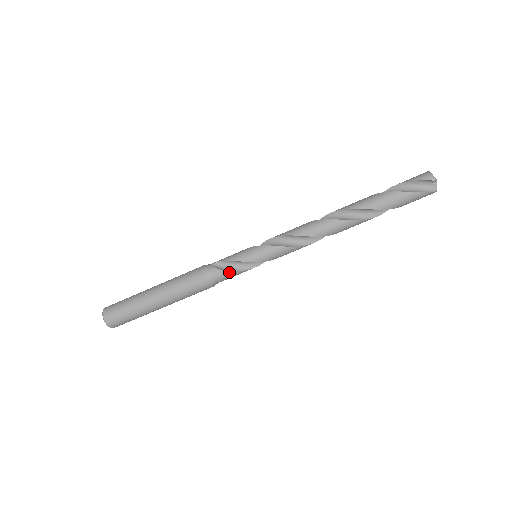
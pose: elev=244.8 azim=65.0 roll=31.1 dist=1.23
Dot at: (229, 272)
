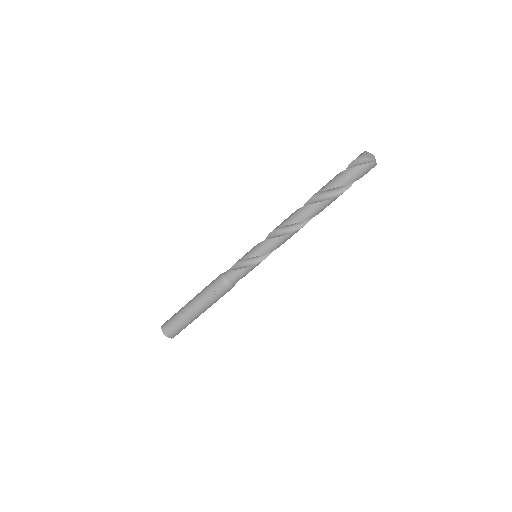
Dot at: (236, 270)
